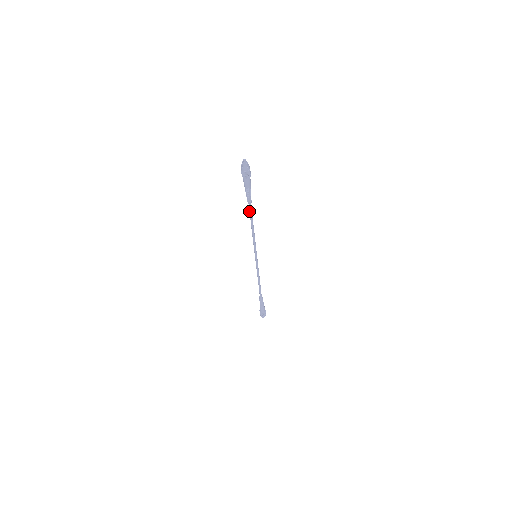
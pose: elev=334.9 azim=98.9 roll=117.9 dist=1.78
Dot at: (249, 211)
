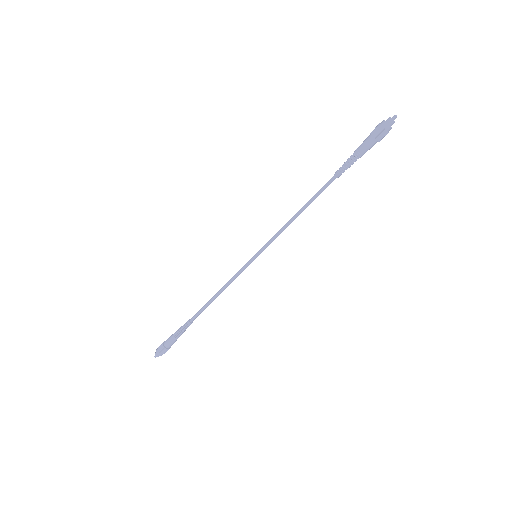
Dot at: (324, 187)
